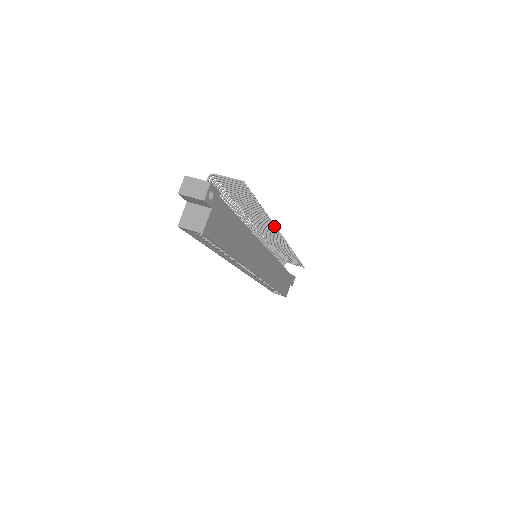
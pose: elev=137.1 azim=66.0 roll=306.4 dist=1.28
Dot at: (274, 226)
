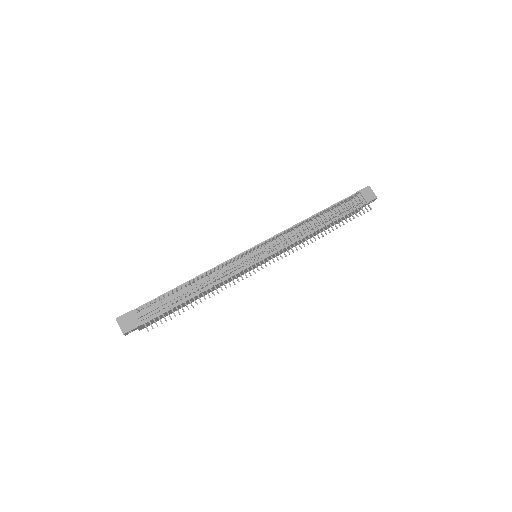
Dot at: (238, 281)
